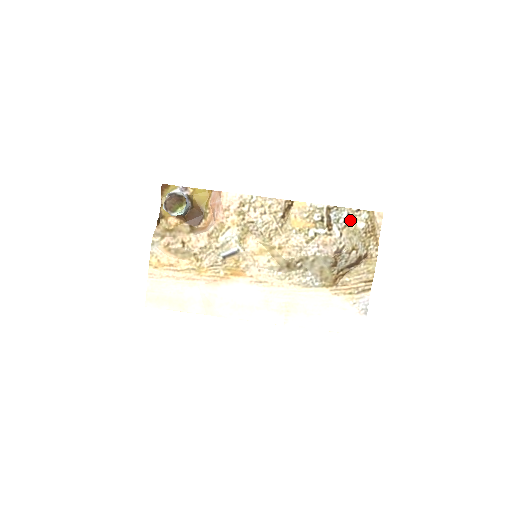
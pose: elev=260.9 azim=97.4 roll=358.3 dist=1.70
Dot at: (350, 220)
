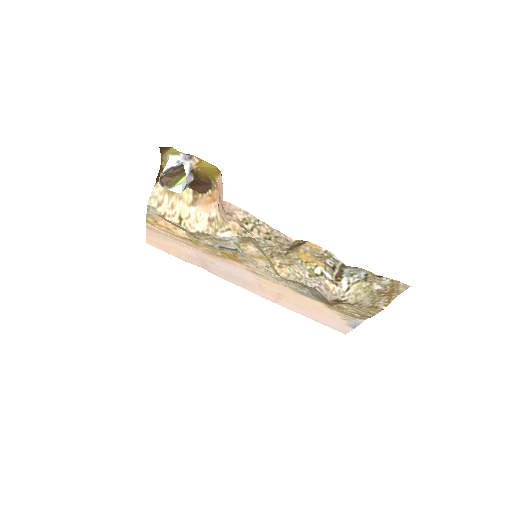
Dot at: (367, 278)
